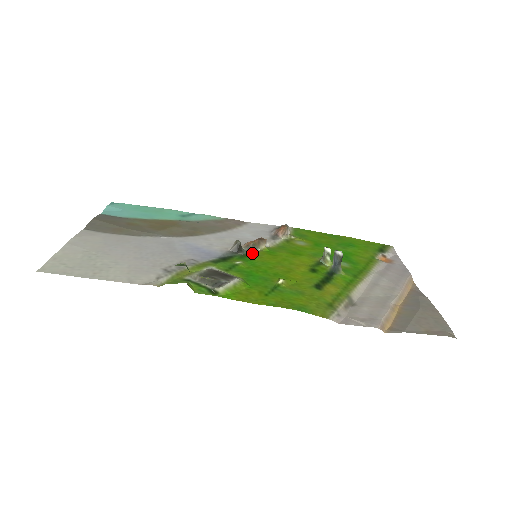
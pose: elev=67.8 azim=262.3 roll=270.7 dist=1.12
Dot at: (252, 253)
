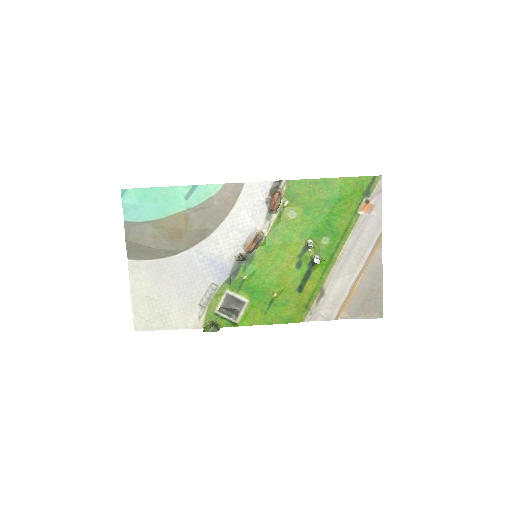
Dot at: (253, 256)
